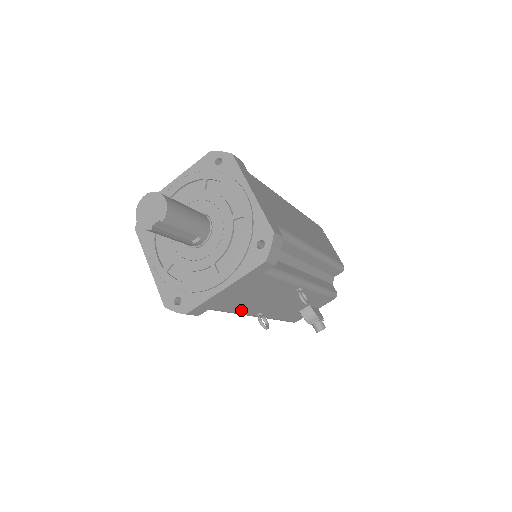
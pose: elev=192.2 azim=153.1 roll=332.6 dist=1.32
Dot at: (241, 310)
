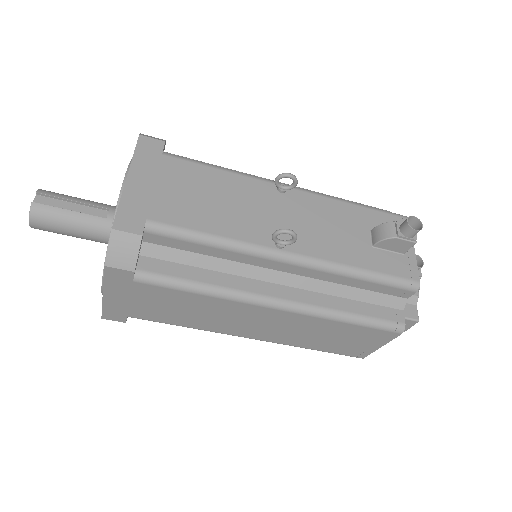
Dot at: (221, 231)
